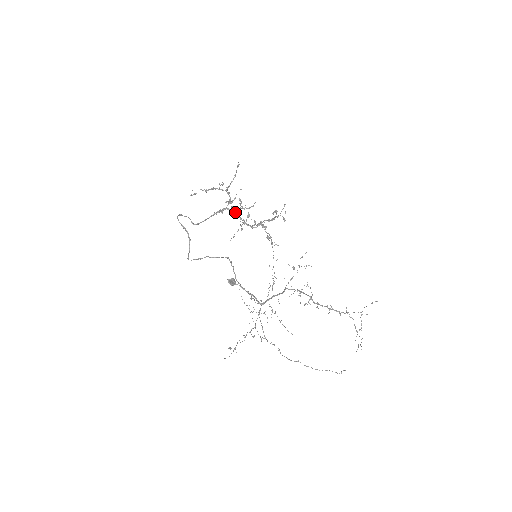
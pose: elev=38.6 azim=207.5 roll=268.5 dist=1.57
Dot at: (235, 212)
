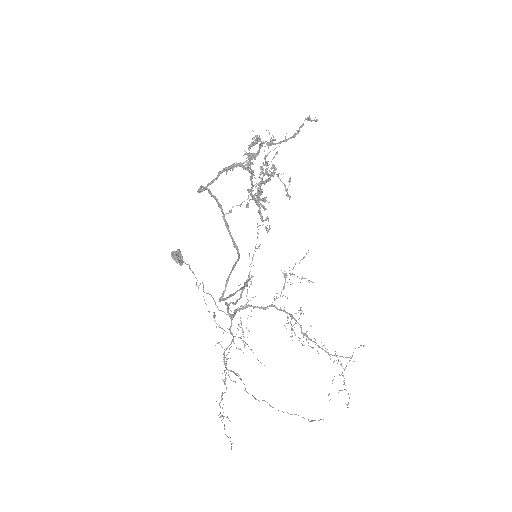
Dot at: (252, 177)
